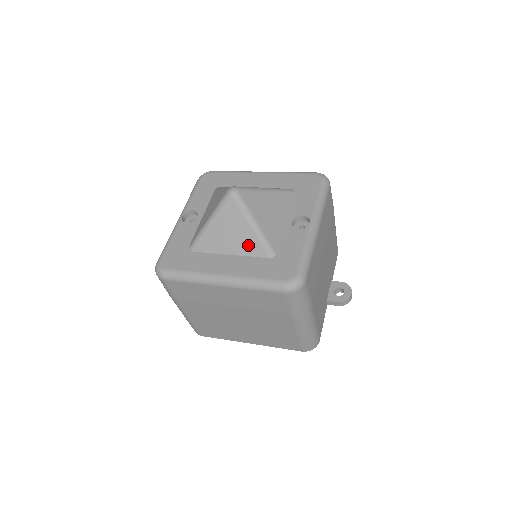
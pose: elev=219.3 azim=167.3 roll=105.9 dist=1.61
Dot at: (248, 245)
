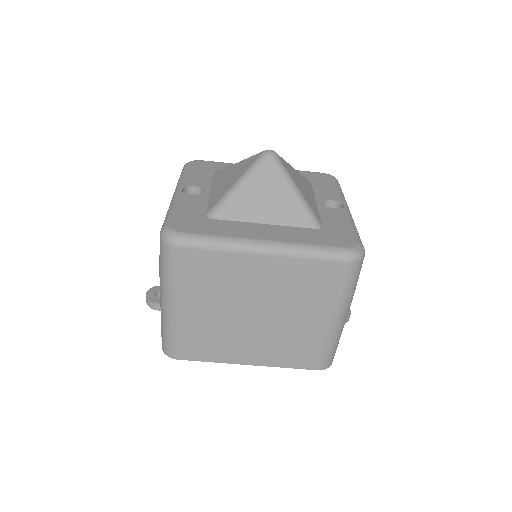
Dot at: (290, 213)
